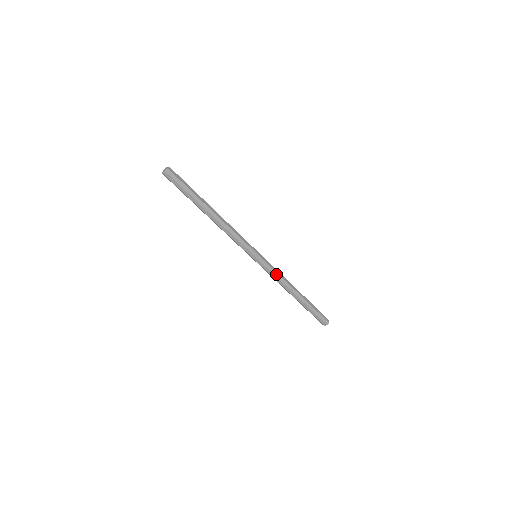
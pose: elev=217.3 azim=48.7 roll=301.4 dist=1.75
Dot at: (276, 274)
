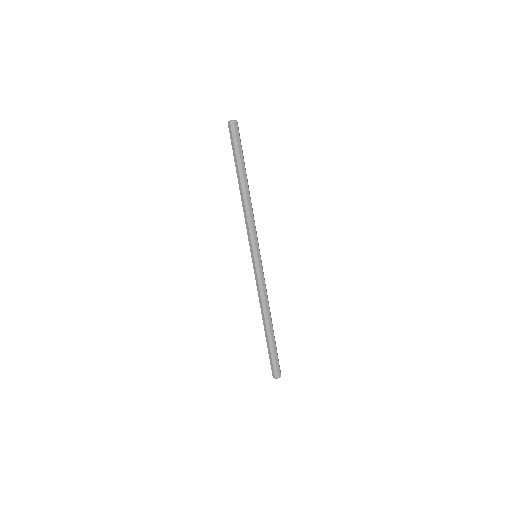
Dot at: (264, 286)
